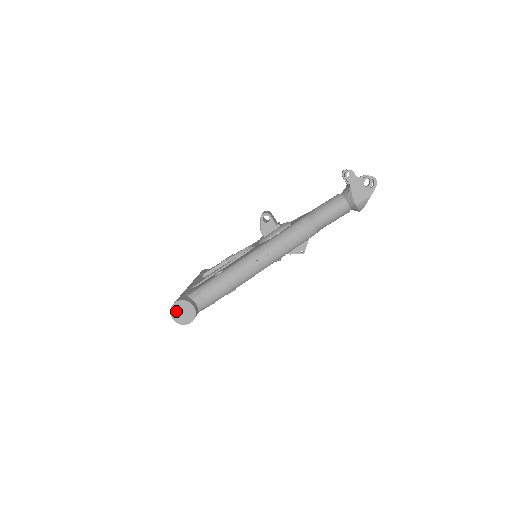
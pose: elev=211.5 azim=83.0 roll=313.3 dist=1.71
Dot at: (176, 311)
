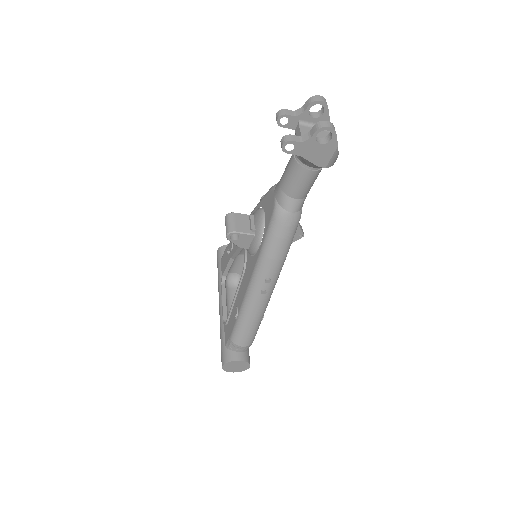
Dot at: (229, 369)
